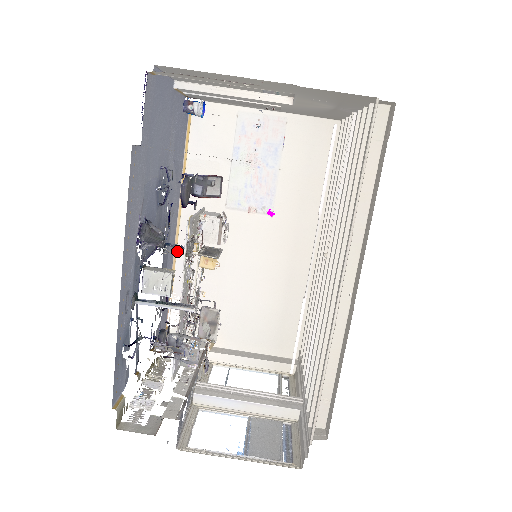
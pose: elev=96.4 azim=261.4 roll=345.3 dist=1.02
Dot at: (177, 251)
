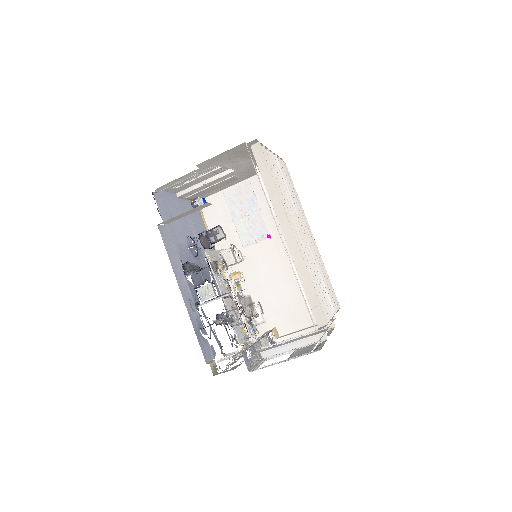
Dot at: occluded
